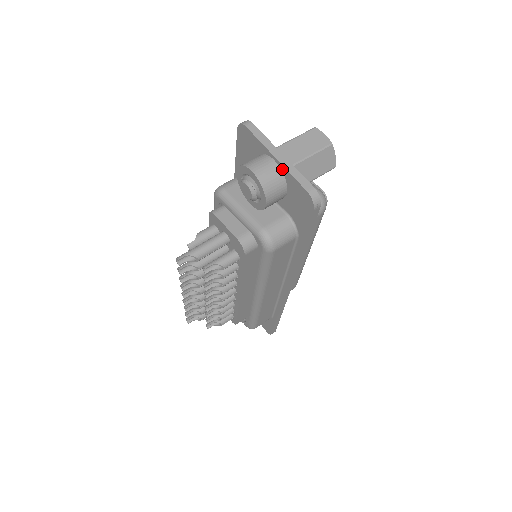
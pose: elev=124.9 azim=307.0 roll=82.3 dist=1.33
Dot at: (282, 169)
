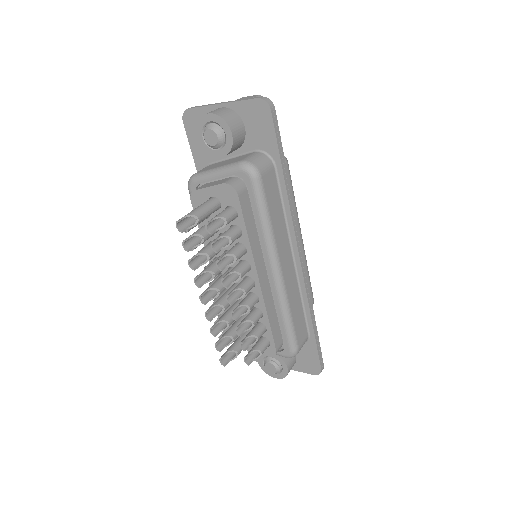
Dot at: (230, 107)
